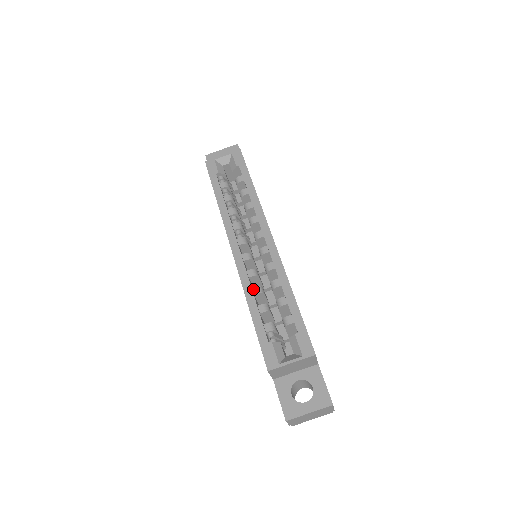
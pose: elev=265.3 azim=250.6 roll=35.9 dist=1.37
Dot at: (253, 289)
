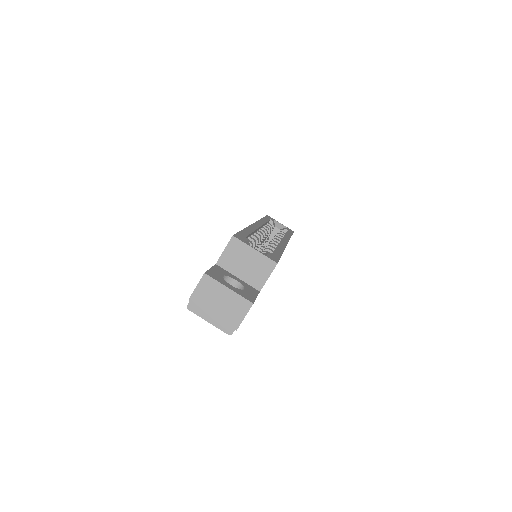
Dot at: (253, 234)
